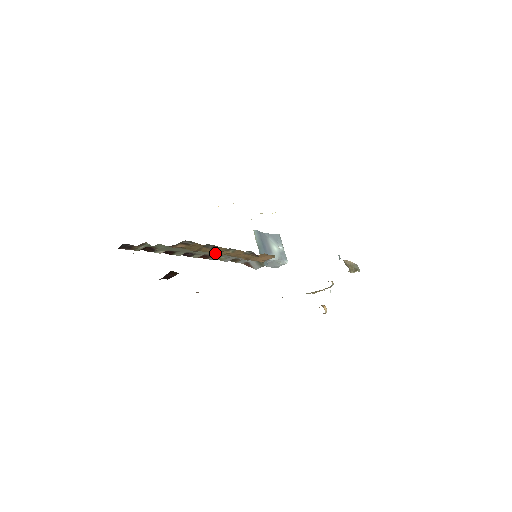
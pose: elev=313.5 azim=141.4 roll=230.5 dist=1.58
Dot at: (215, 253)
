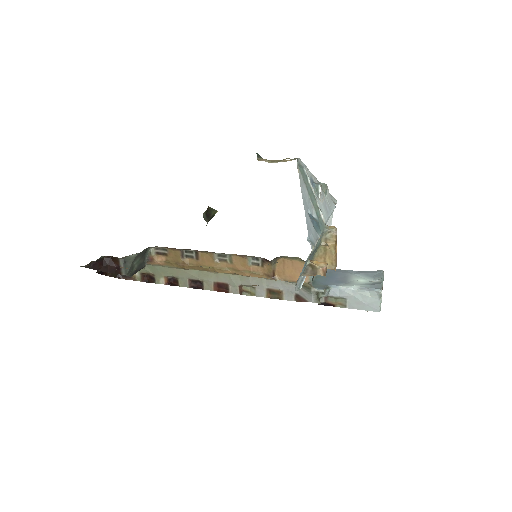
Dot at: (210, 267)
